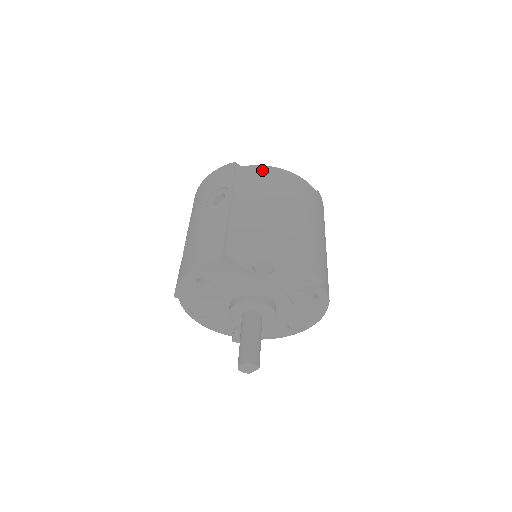
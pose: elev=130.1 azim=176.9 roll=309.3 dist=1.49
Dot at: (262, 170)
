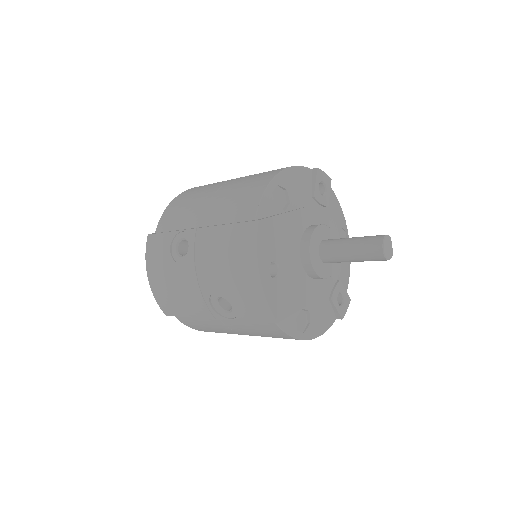
Dot at: (171, 207)
